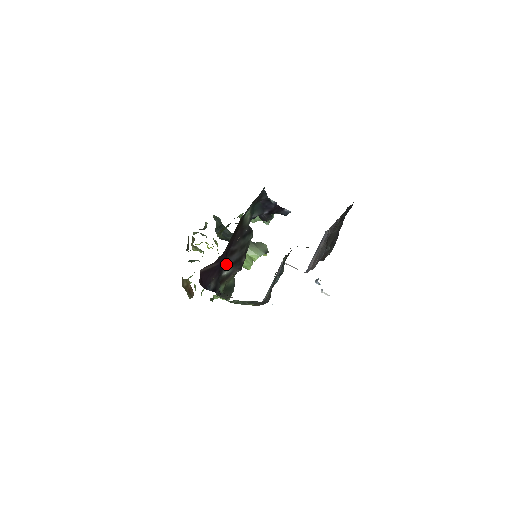
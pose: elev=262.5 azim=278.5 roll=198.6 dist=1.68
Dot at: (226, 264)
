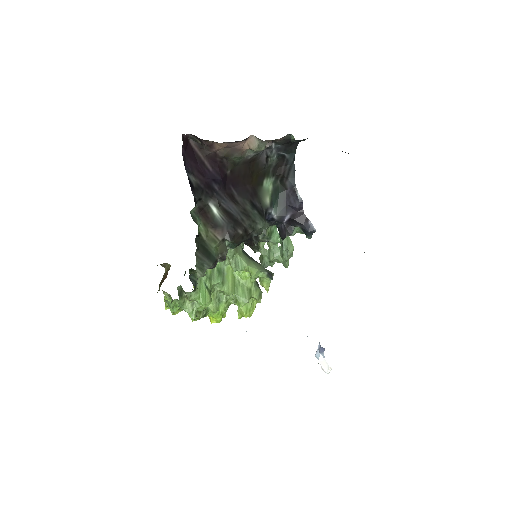
Dot at: (219, 198)
